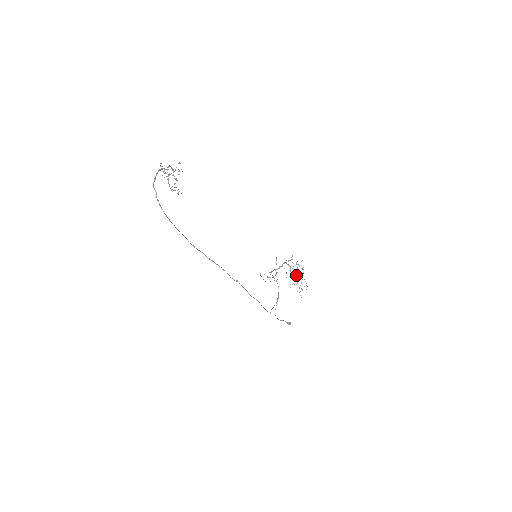
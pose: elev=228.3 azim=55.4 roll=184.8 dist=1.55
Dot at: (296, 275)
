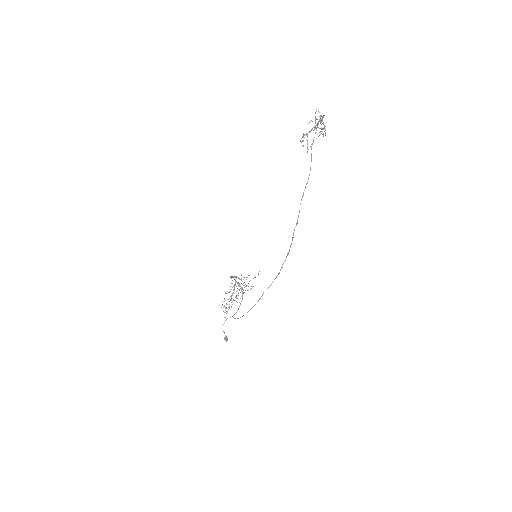
Dot at: (232, 295)
